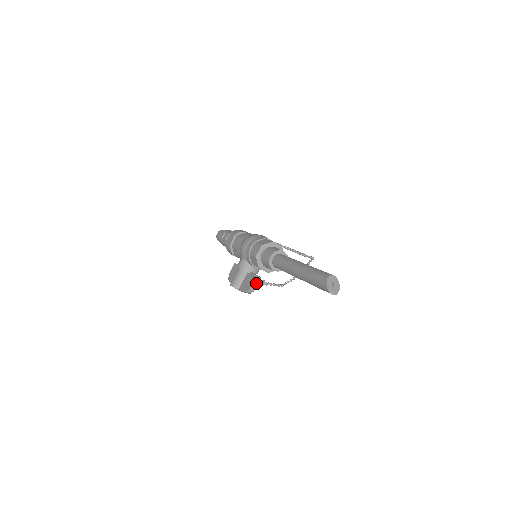
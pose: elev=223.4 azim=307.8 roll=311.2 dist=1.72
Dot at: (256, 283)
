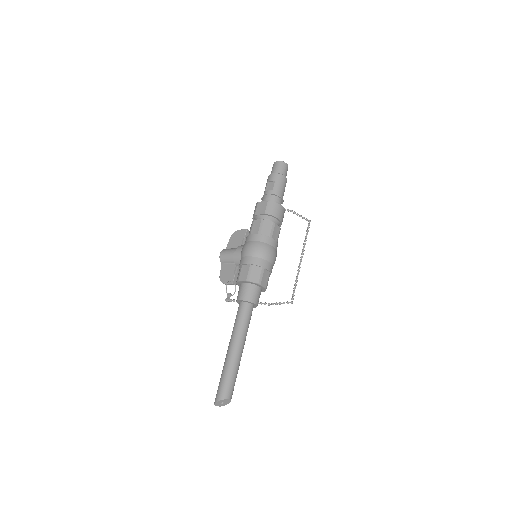
Dot at: (229, 284)
